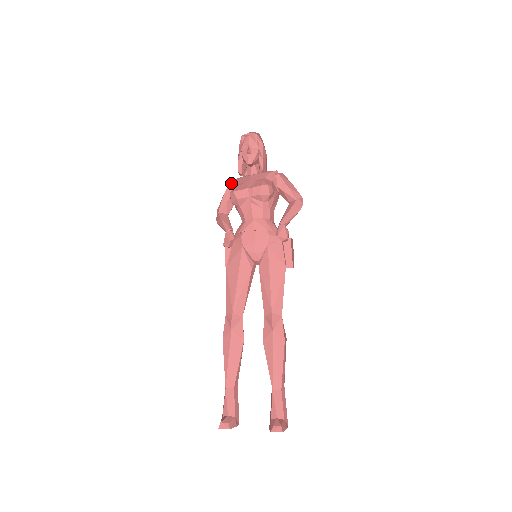
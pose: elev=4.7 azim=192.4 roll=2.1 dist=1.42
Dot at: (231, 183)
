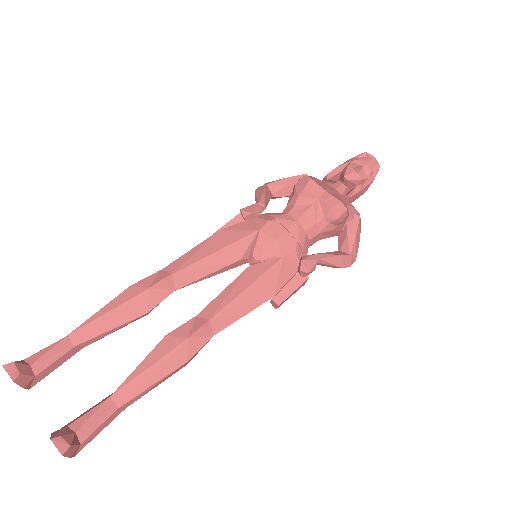
Dot at: (309, 176)
